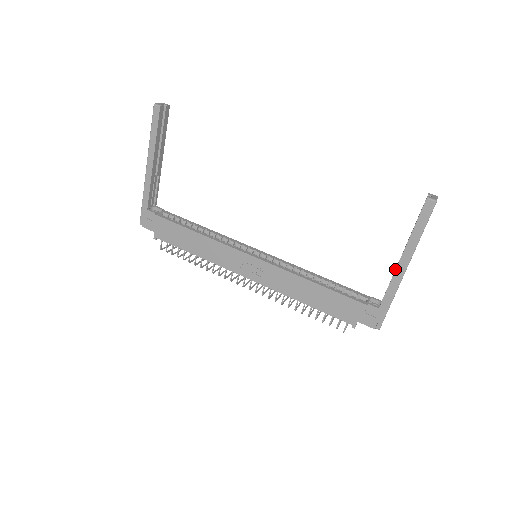
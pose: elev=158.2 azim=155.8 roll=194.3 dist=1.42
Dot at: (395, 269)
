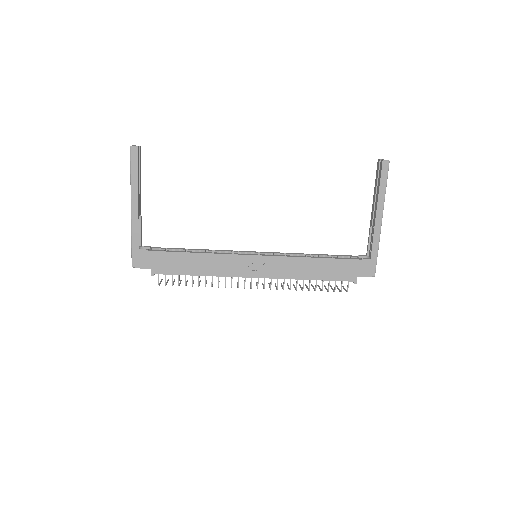
Dot at: (370, 225)
